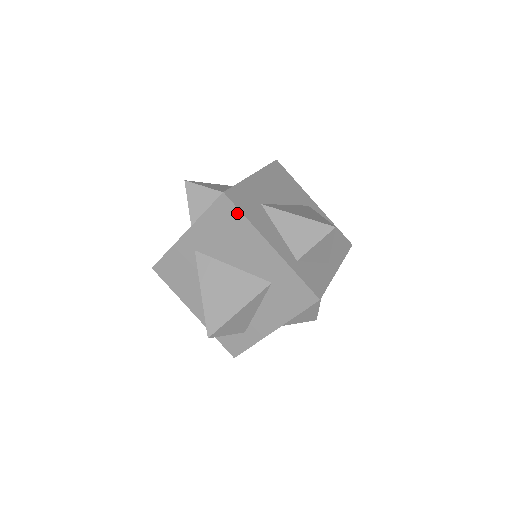
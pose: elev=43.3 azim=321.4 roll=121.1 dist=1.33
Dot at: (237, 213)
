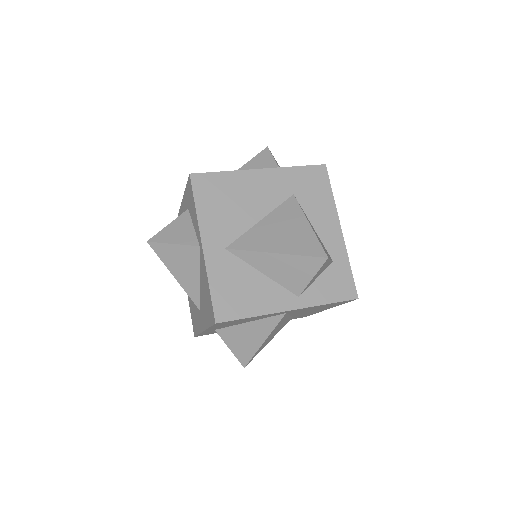
Dot at: (215, 176)
